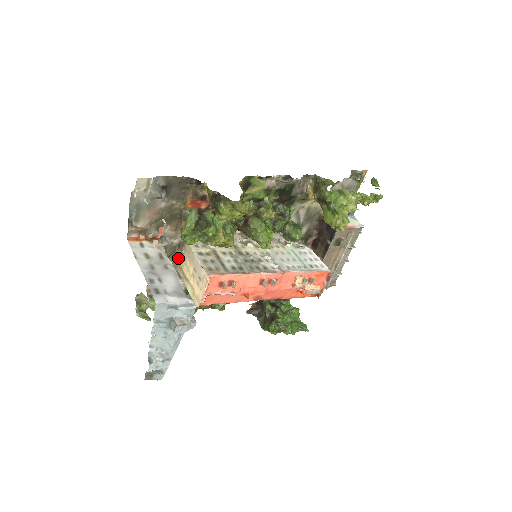
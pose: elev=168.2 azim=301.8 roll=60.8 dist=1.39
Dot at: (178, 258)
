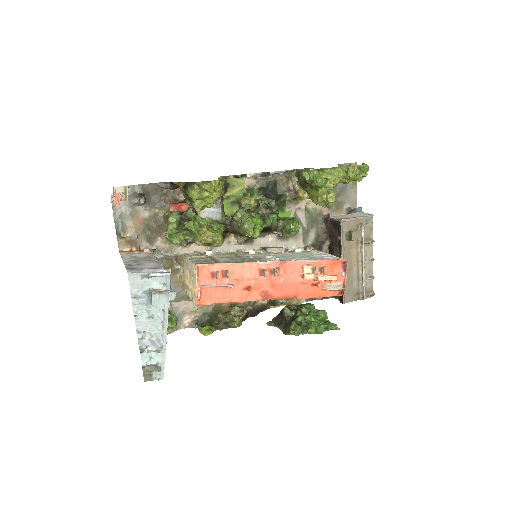
Dot at: (180, 275)
